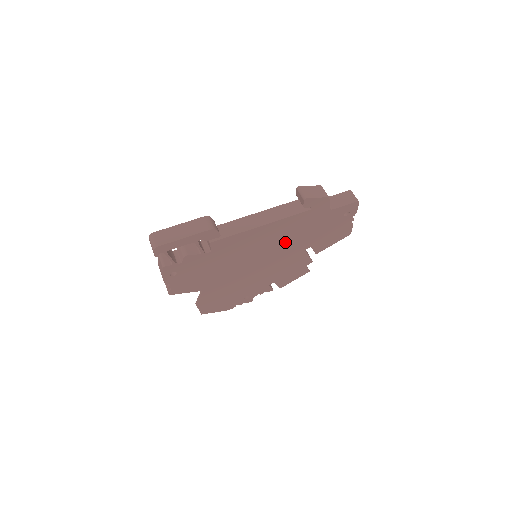
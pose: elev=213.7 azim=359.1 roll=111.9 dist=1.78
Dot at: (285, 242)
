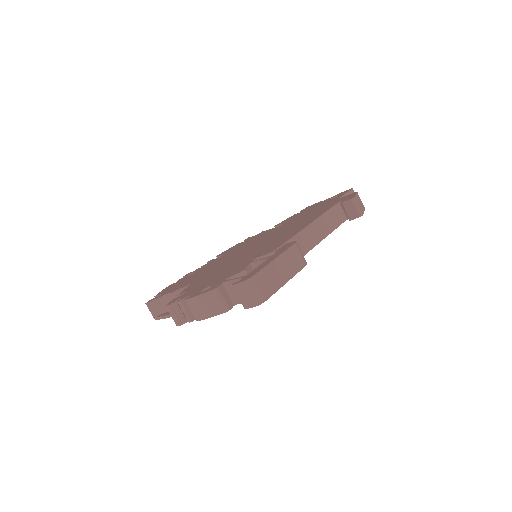
Dot at: occluded
